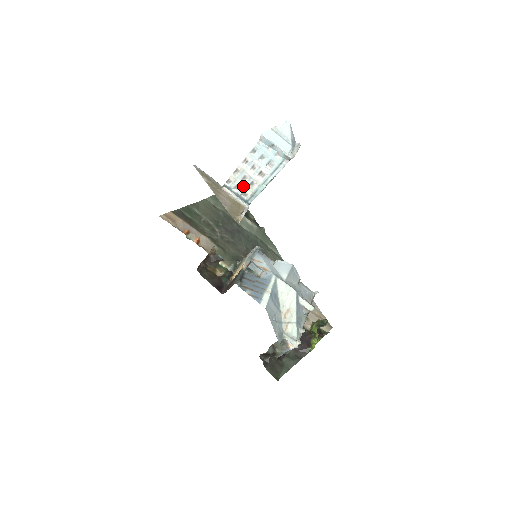
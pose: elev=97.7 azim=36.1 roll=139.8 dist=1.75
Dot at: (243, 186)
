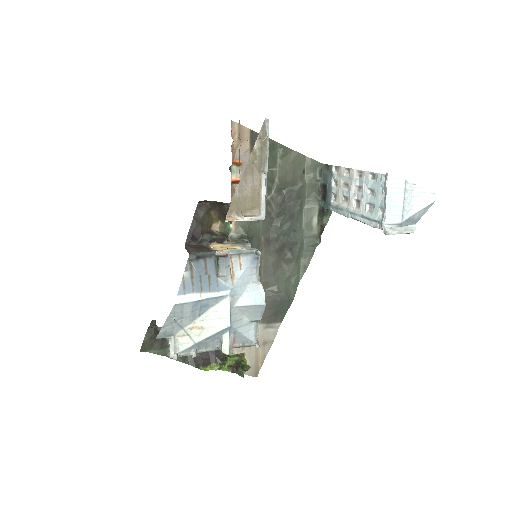
Dot at: (340, 189)
